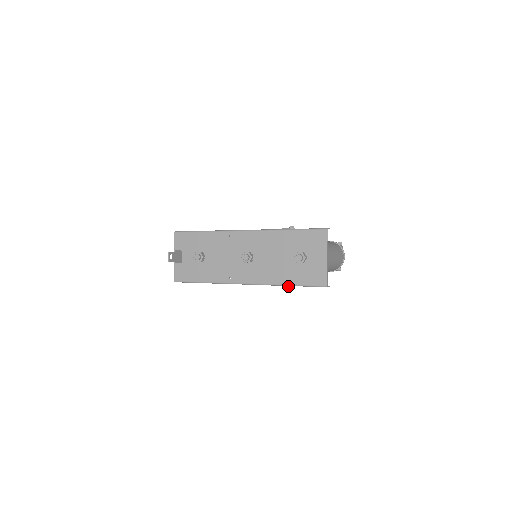
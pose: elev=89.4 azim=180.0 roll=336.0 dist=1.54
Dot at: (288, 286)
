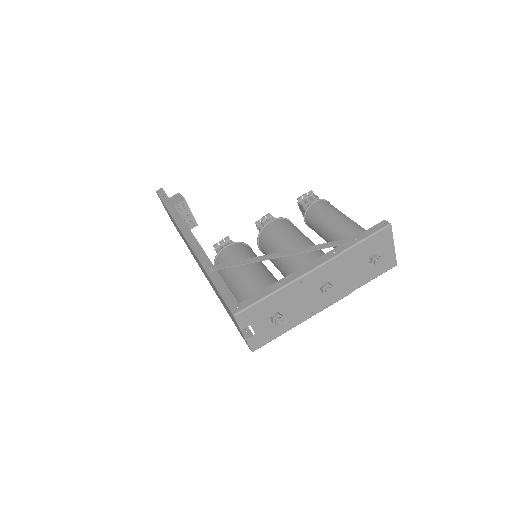
Dot at: (363, 284)
